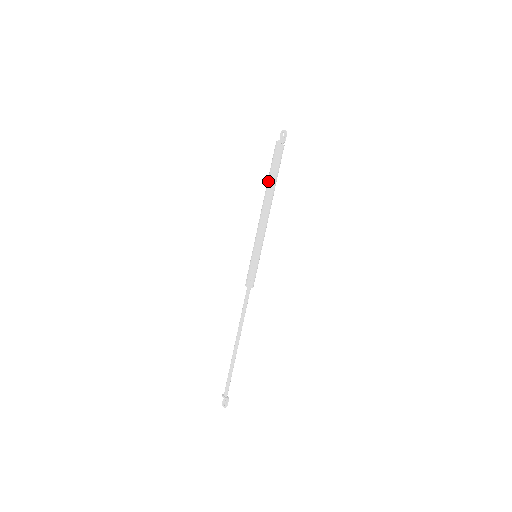
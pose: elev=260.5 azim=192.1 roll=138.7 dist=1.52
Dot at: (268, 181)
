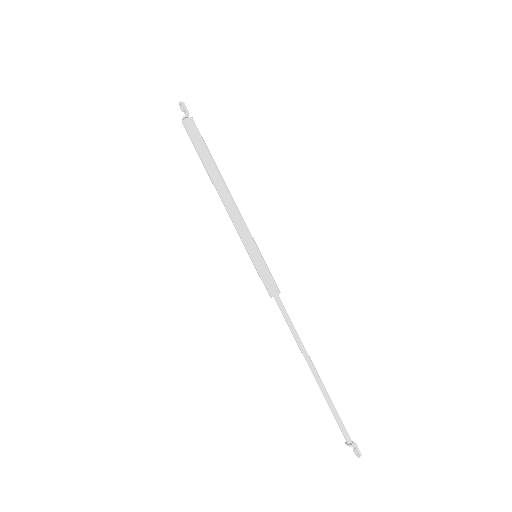
Dot at: (204, 167)
